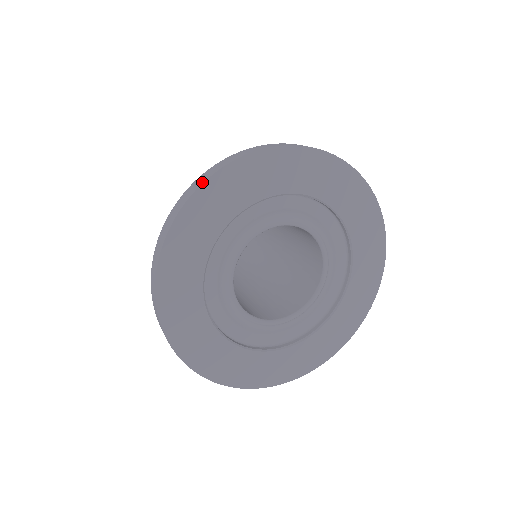
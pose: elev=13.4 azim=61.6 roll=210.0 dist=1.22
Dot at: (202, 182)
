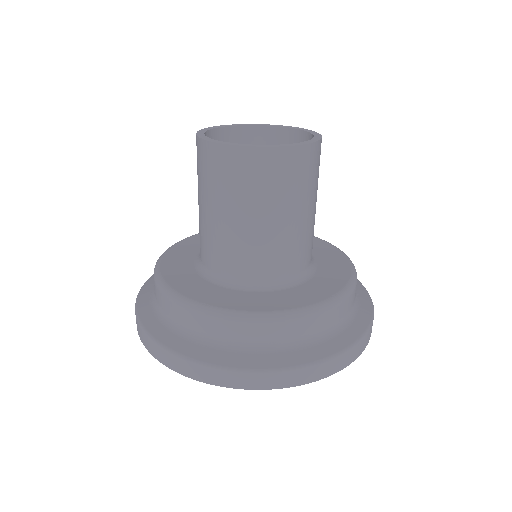
Dot at: (142, 342)
